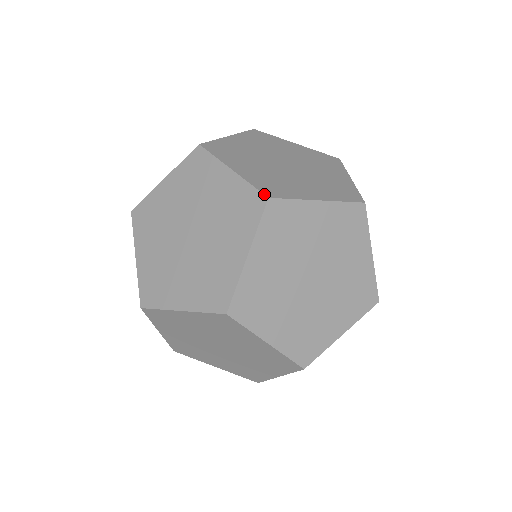
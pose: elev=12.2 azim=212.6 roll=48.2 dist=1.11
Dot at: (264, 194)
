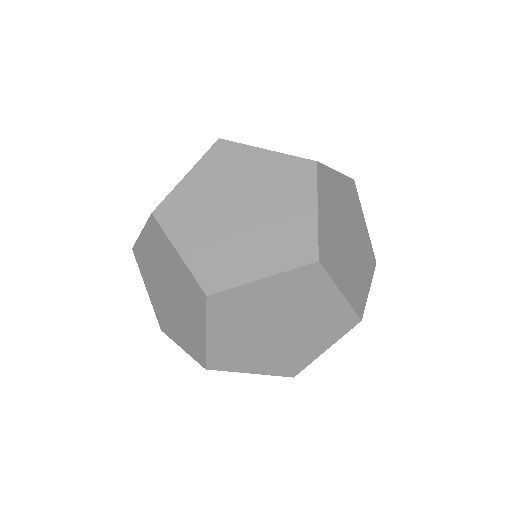
Dot at: (311, 160)
